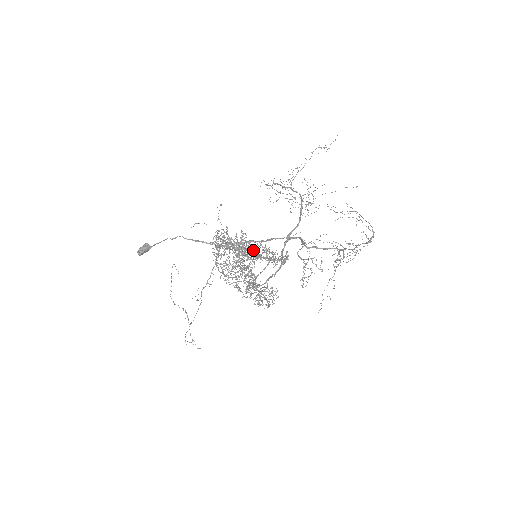
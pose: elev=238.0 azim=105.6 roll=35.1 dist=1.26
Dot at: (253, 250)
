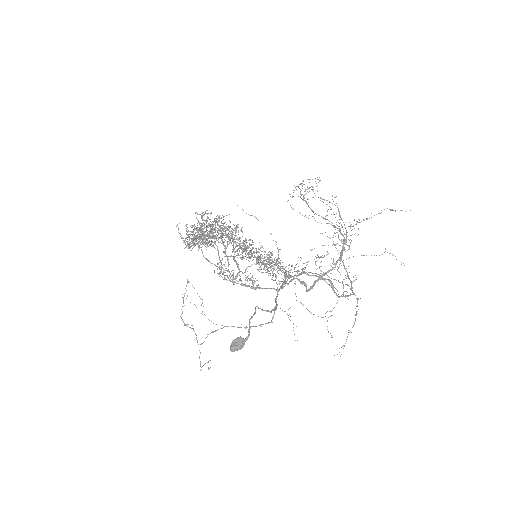
Dot at: (252, 247)
